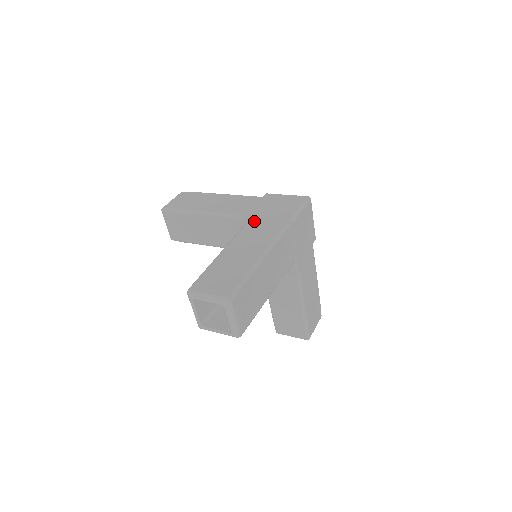
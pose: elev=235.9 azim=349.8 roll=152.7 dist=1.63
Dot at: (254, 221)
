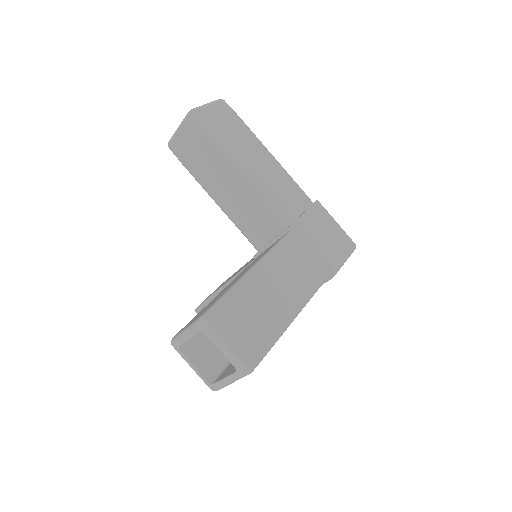
Dot at: (298, 240)
